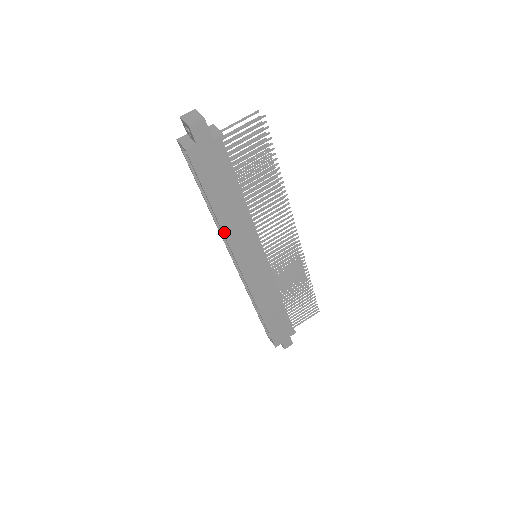
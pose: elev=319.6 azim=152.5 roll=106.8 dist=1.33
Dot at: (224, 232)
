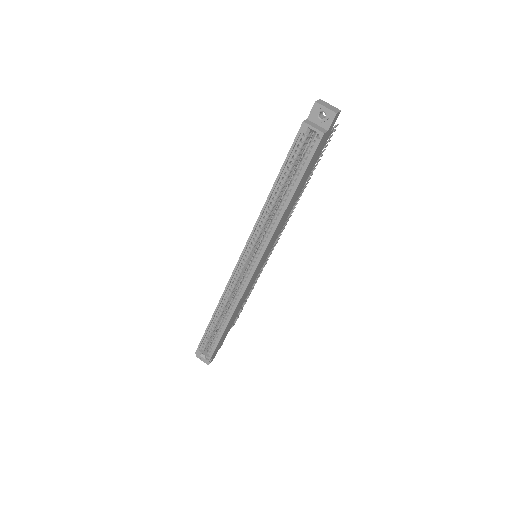
Dot at: (278, 224)
